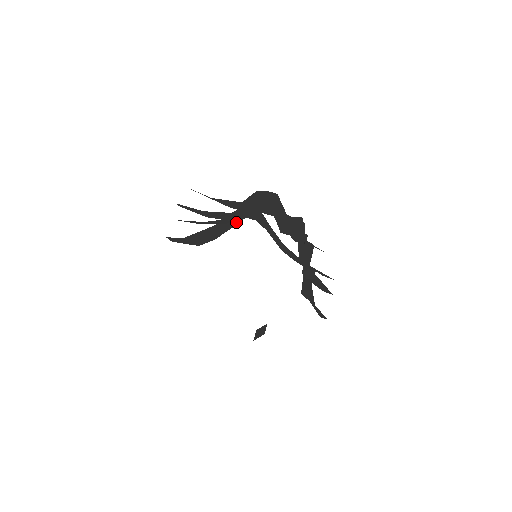
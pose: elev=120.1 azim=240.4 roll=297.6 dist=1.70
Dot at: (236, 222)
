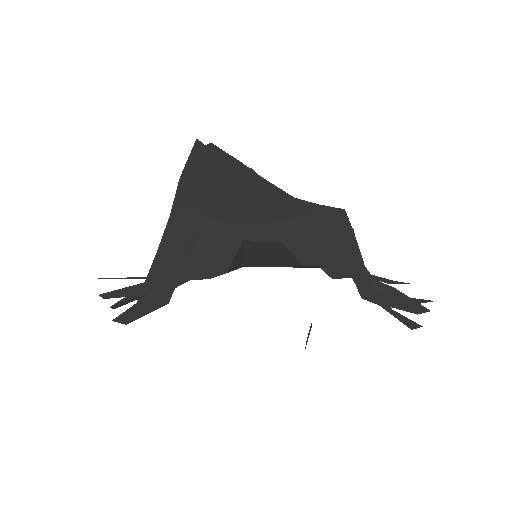
Dot at: (188, 203)
